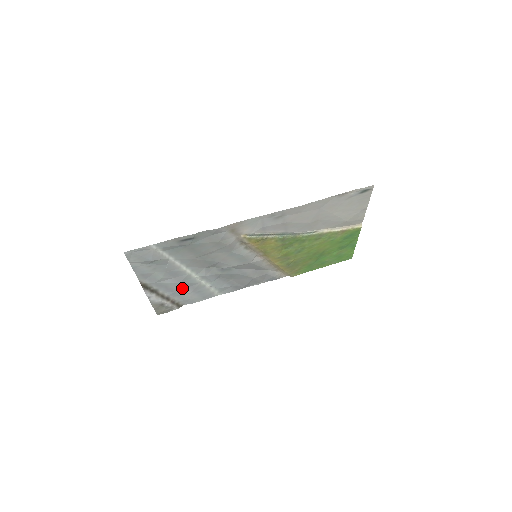
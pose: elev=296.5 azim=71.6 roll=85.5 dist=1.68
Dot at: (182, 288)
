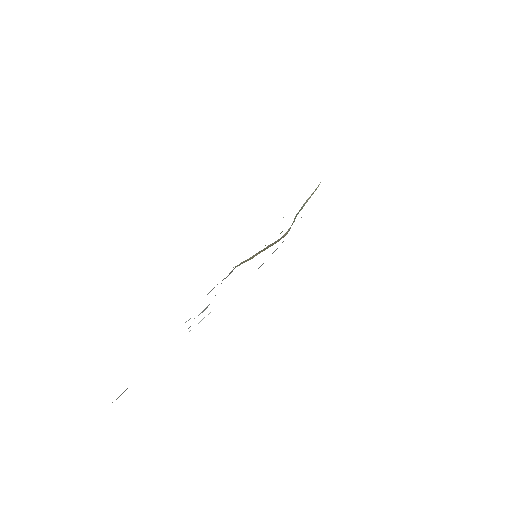
Dot at: occluded
